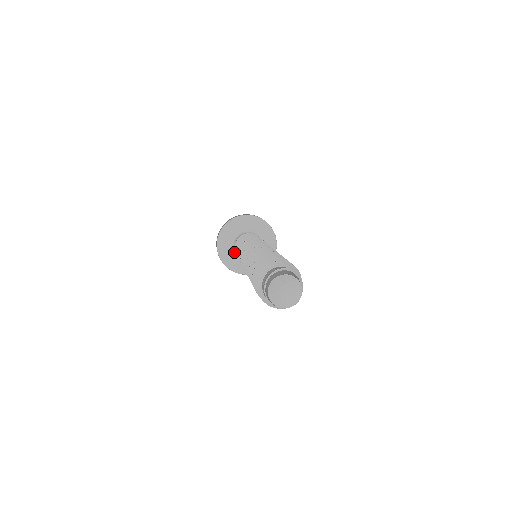
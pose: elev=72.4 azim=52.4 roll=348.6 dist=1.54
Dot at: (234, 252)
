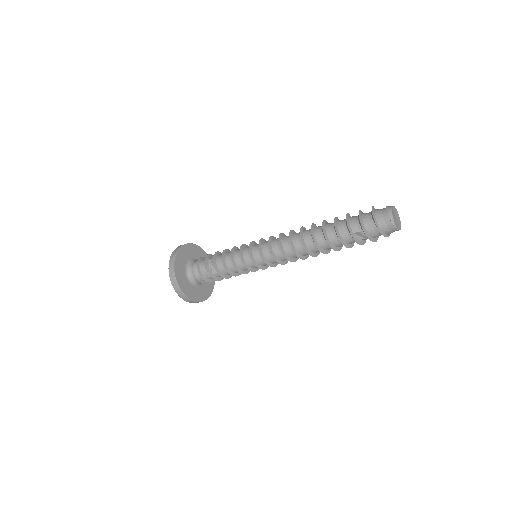
Dot at: (186, 266)
